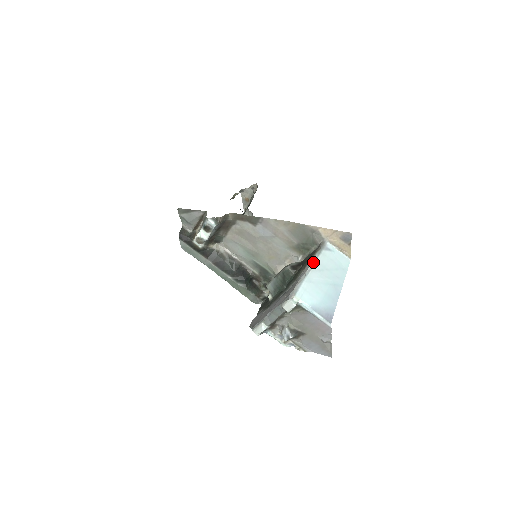
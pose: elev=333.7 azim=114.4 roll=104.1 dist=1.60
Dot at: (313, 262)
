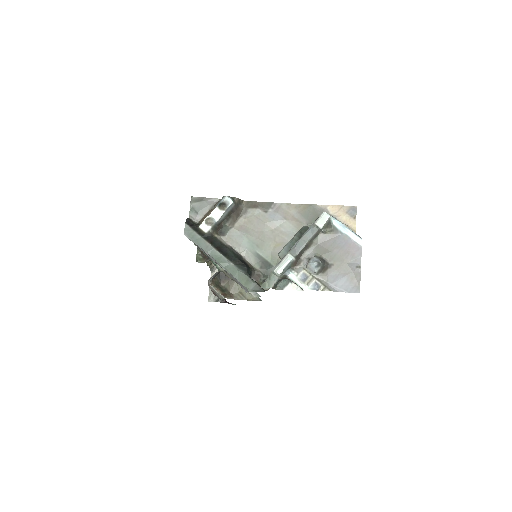
Dot at: occluded
